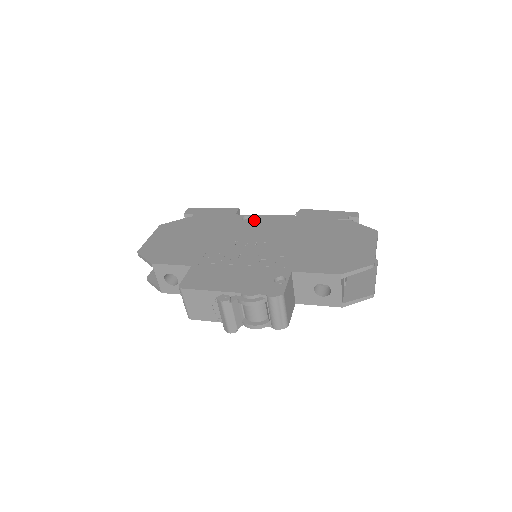
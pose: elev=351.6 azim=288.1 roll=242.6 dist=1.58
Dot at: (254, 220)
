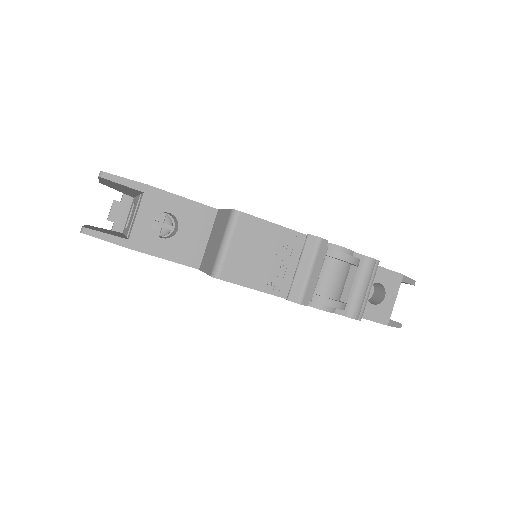
Dot at: occluded
